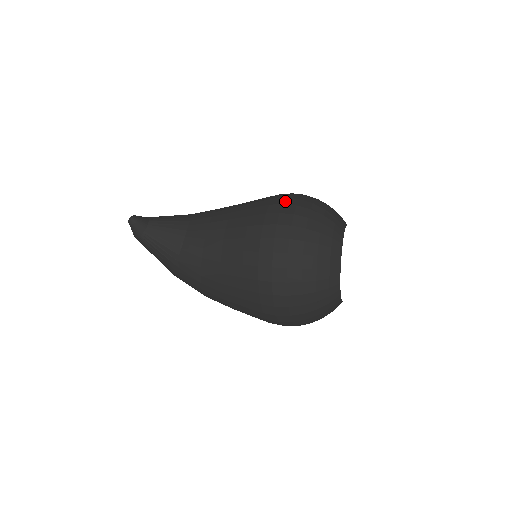
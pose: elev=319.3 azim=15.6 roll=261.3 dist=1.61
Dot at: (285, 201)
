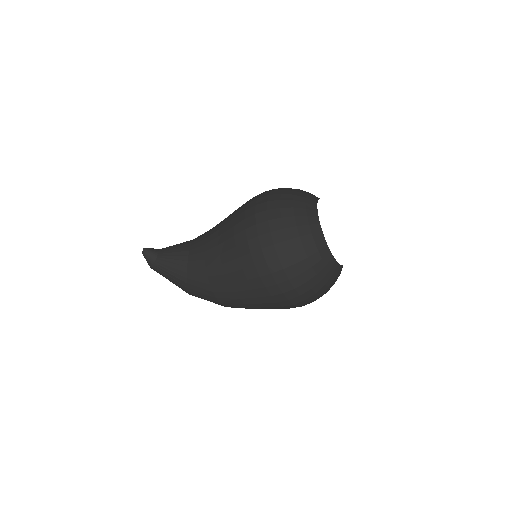
Dot at: occluded
